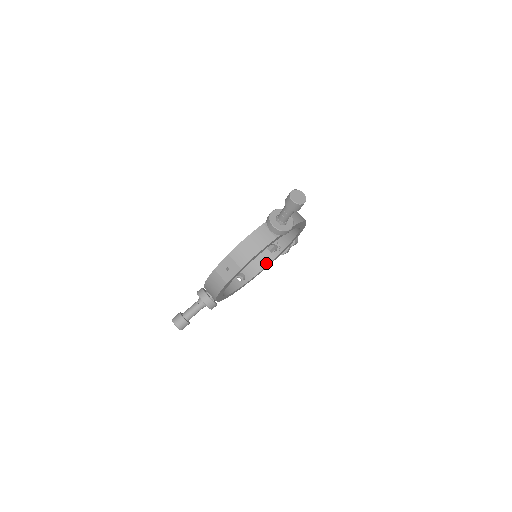
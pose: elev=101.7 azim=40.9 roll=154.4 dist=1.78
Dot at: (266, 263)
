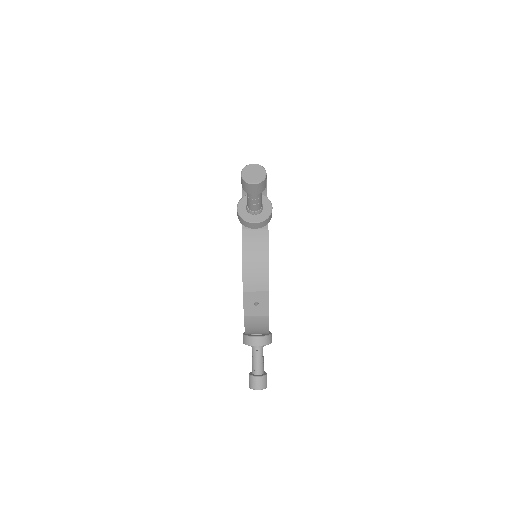
Dot at: occluded
